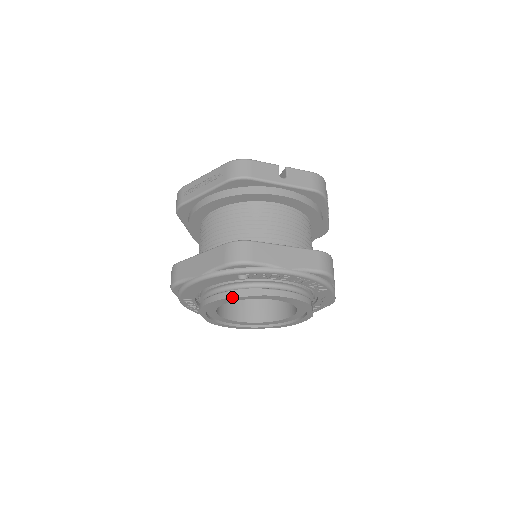
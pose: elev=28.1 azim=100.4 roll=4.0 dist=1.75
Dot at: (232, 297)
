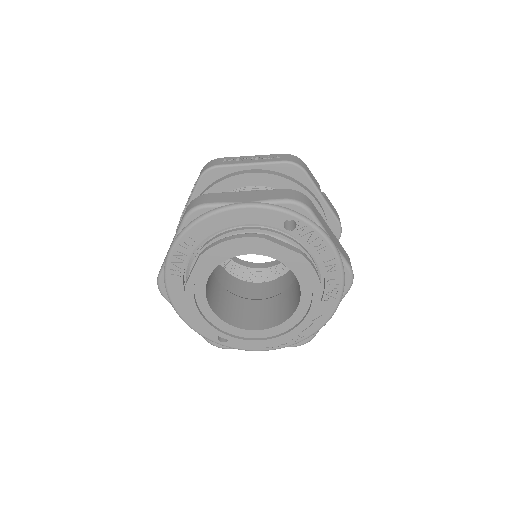
Dot at: (269, 239)
